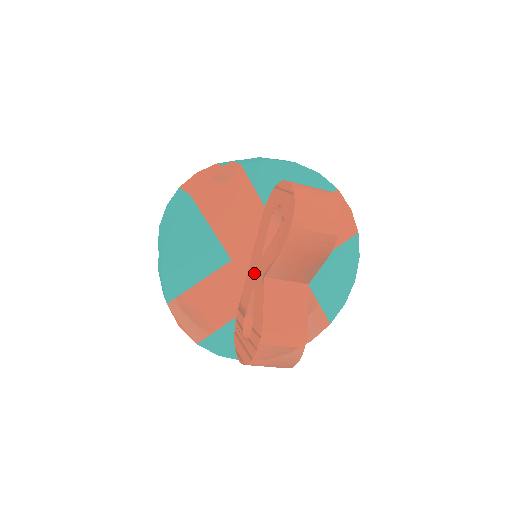
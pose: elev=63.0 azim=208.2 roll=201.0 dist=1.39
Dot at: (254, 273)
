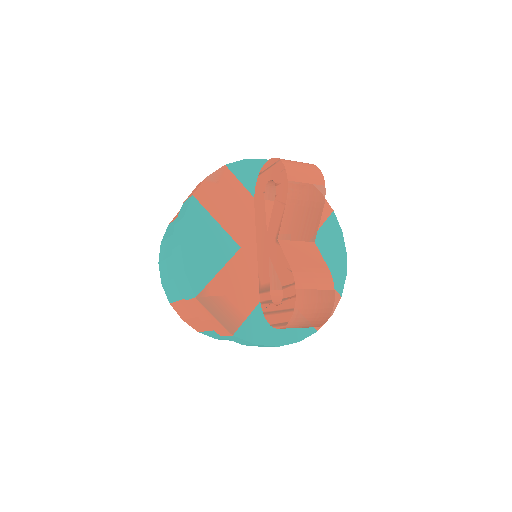
Dot at: (265, 249)
